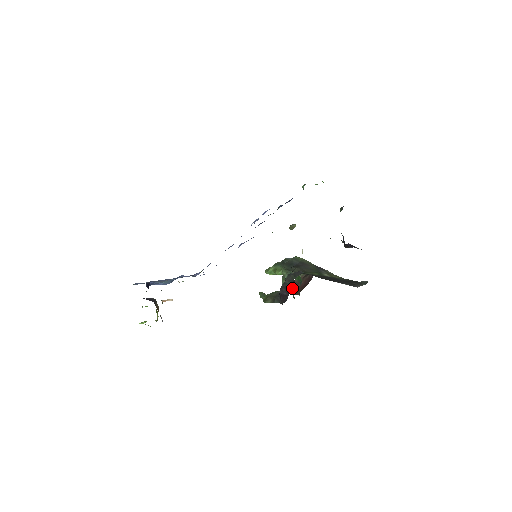
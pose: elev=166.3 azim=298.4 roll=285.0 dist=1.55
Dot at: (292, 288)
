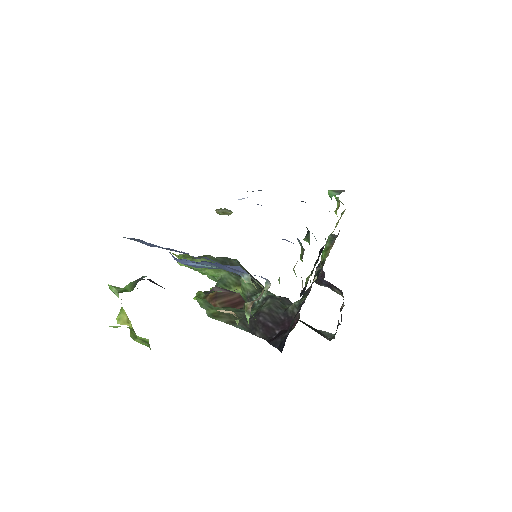
Dot at: (287, 322)
